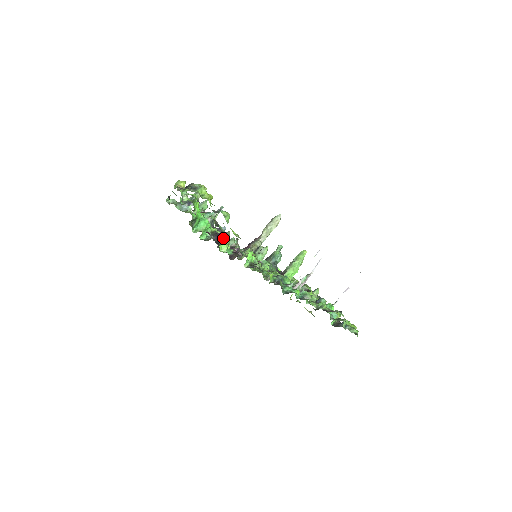
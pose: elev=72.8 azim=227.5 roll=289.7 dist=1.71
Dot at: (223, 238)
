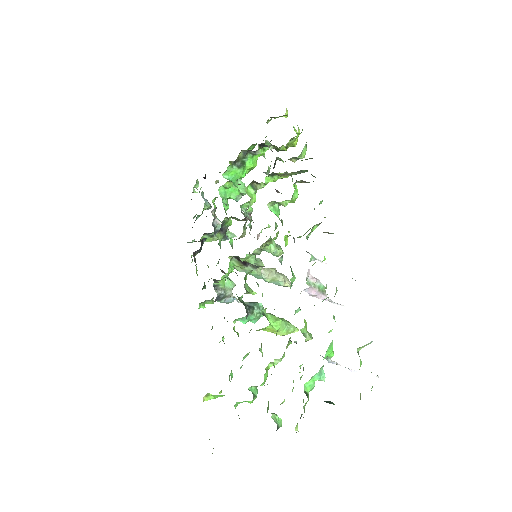
Dot at: occluded
